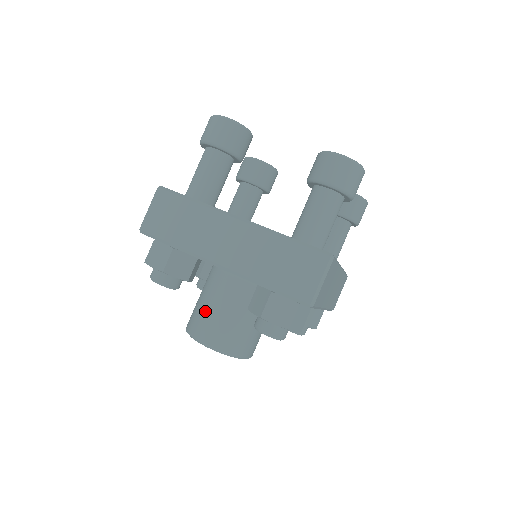
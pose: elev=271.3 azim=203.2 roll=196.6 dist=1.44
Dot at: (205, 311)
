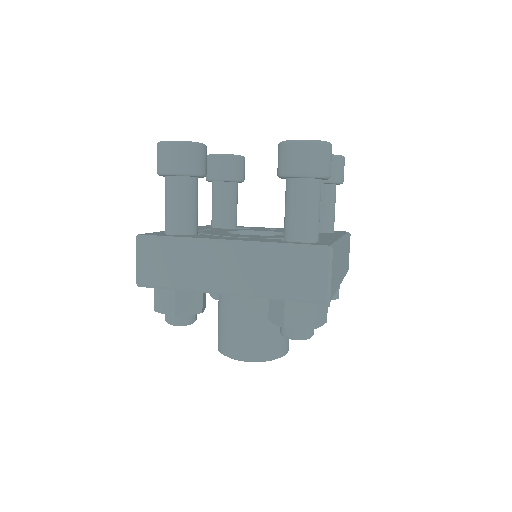
Dot at: (229, 330)
